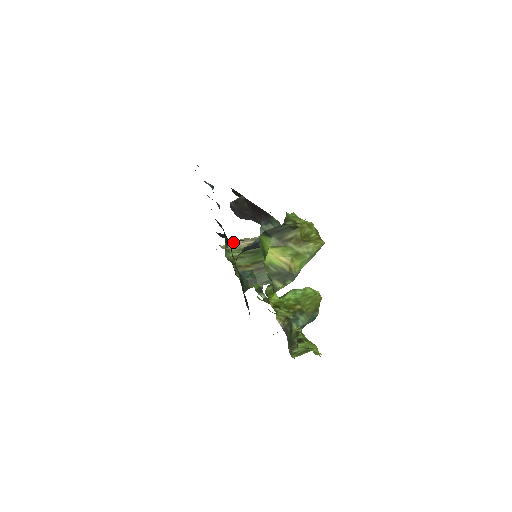
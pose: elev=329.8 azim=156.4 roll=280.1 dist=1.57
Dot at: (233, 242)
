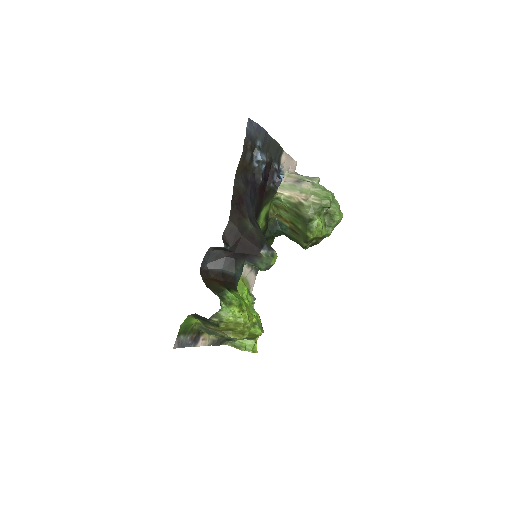
Dot at: (293, 185)
